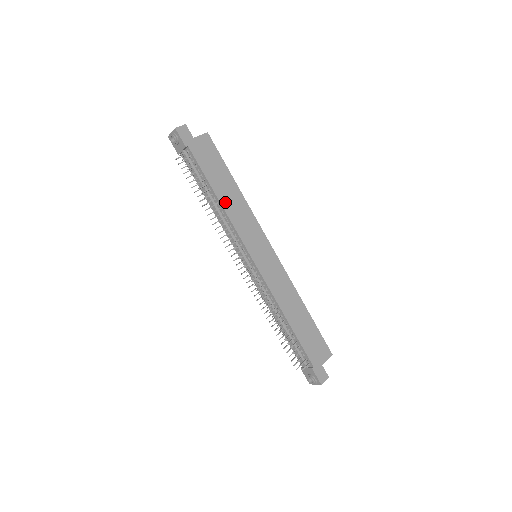
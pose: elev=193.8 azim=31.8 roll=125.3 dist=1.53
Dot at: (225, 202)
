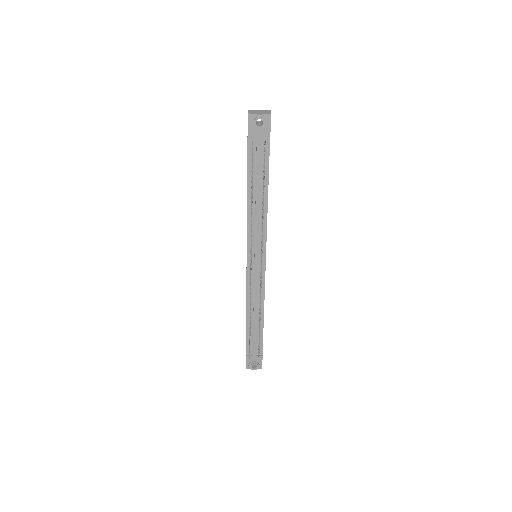
Dot at: (267, 203)
